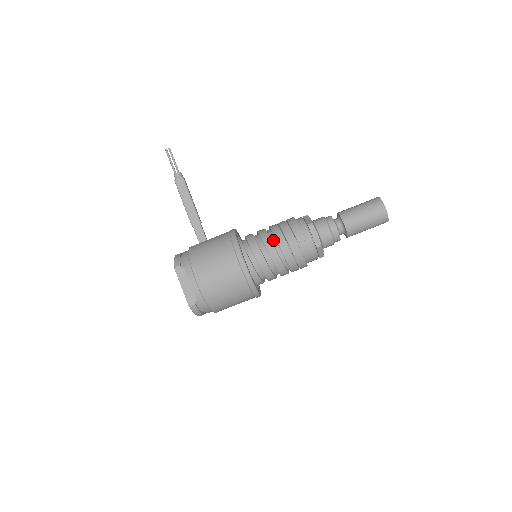
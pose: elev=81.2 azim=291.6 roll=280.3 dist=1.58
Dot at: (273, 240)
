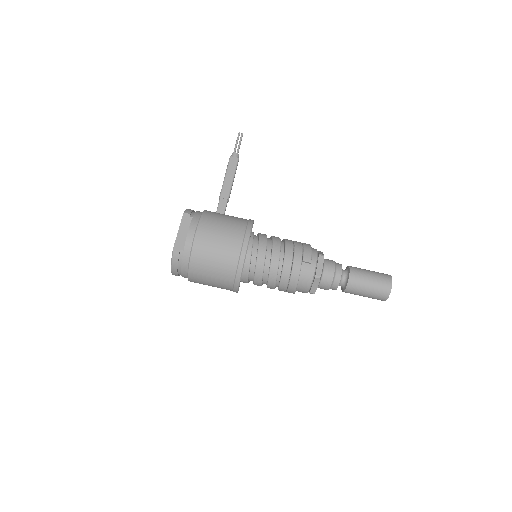
Dot at: (282, 247)
